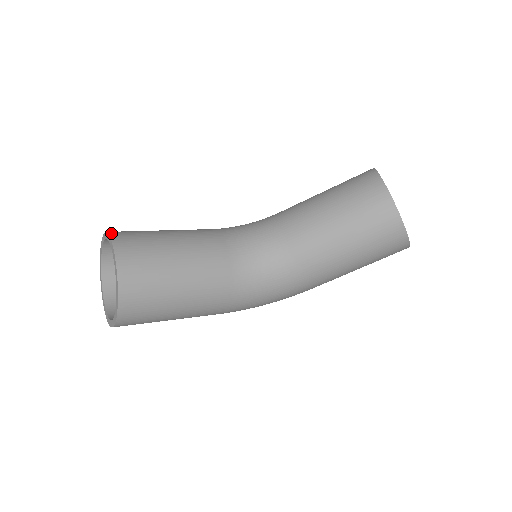
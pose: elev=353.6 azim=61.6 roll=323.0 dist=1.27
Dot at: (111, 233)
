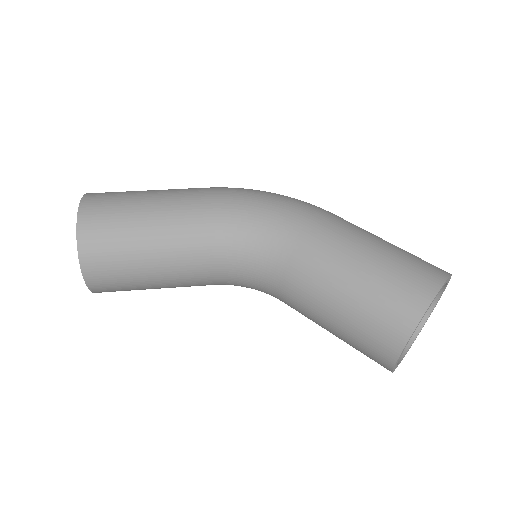
Dot at: (80, 247)
